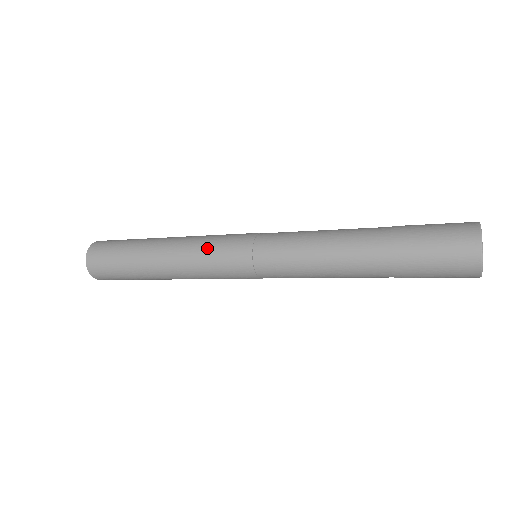
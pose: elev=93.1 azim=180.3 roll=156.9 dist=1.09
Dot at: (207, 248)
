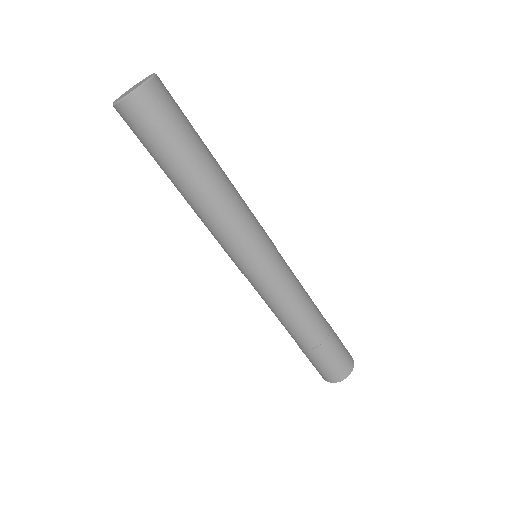
Dot at: (238, 234)
